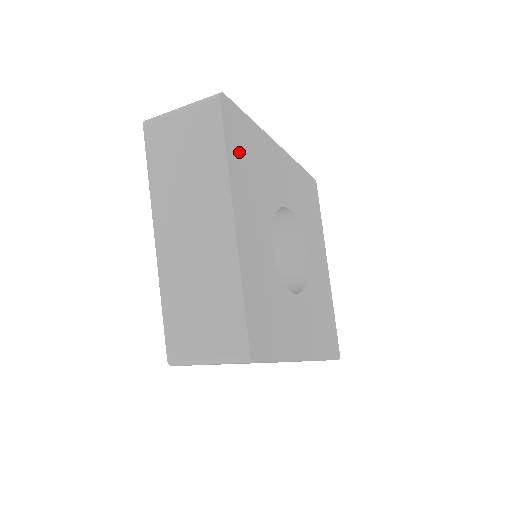
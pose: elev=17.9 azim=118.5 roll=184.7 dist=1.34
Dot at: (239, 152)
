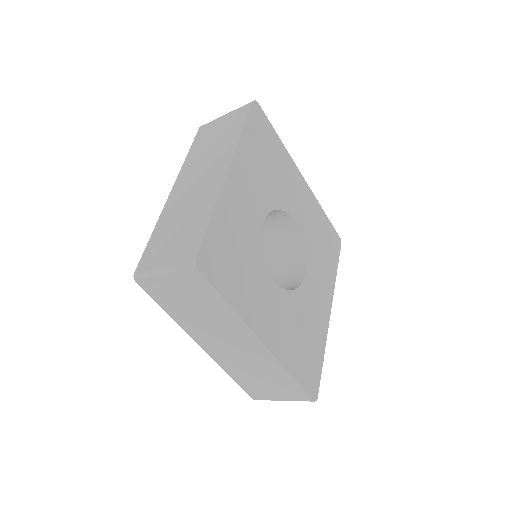
Dot at: (257, 142)
